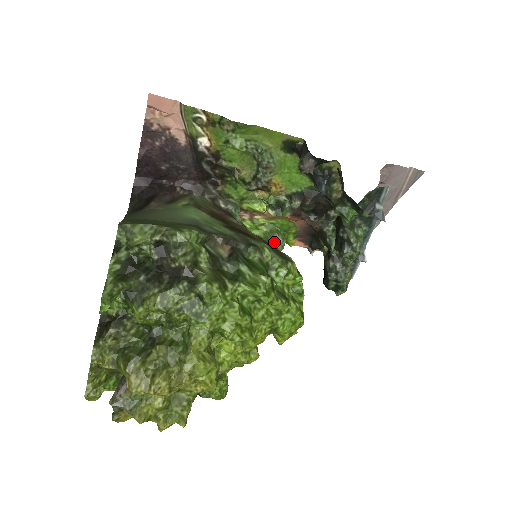
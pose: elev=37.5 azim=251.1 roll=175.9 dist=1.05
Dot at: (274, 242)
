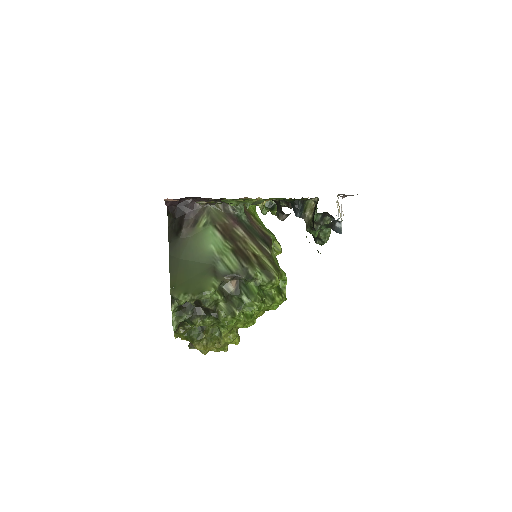
Dot at: (273, 212)
